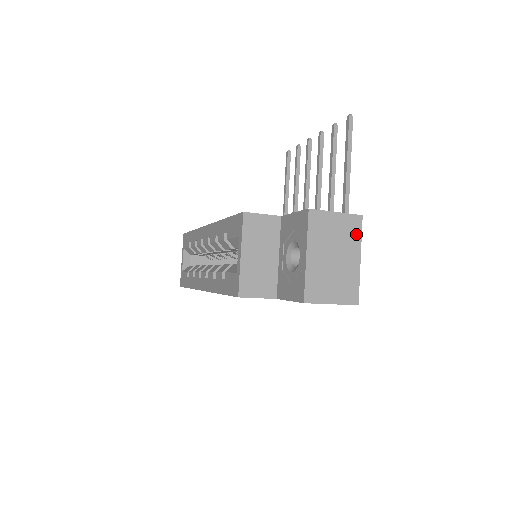
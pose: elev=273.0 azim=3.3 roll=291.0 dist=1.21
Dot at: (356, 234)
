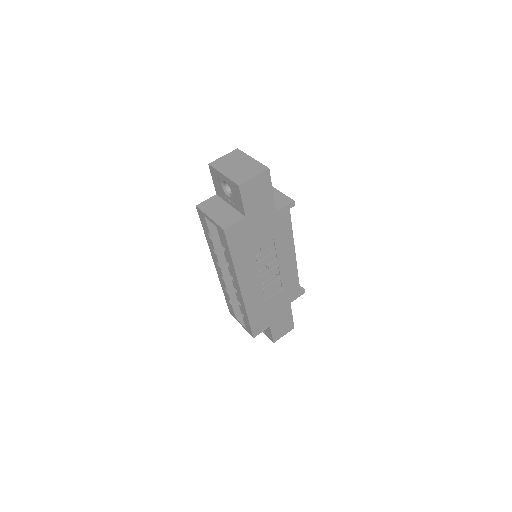
Dot at: (241, 154)
